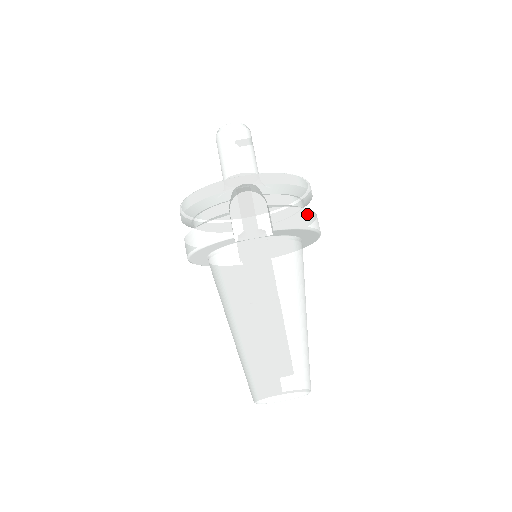
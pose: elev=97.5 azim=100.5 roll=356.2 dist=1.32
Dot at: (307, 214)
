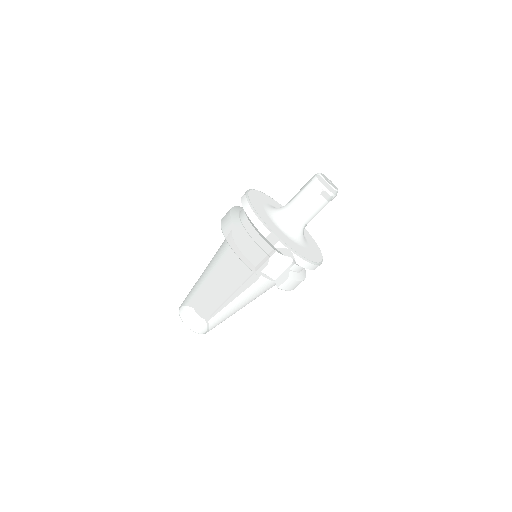
Dot at: occluded
